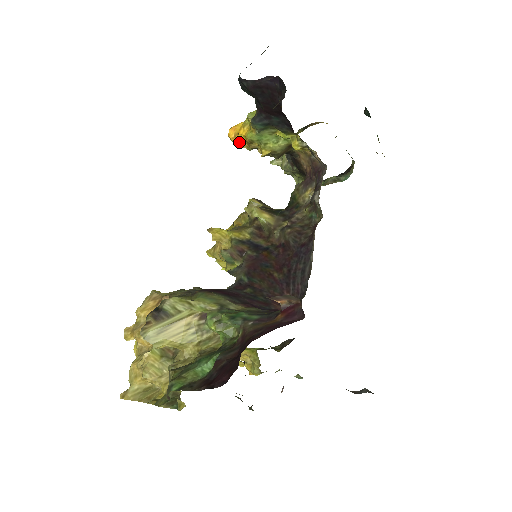
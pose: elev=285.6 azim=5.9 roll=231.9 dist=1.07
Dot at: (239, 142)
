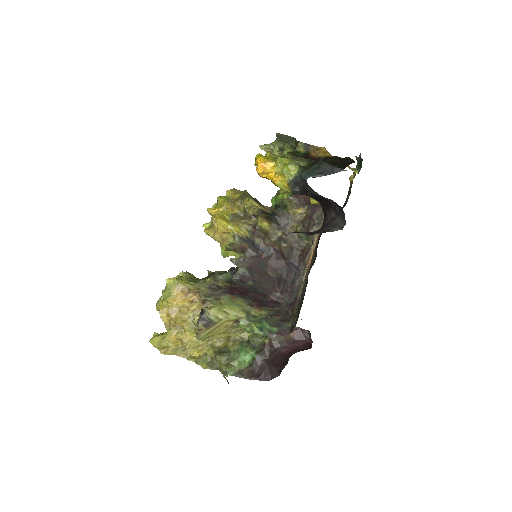
Dot at: (265, 177)
